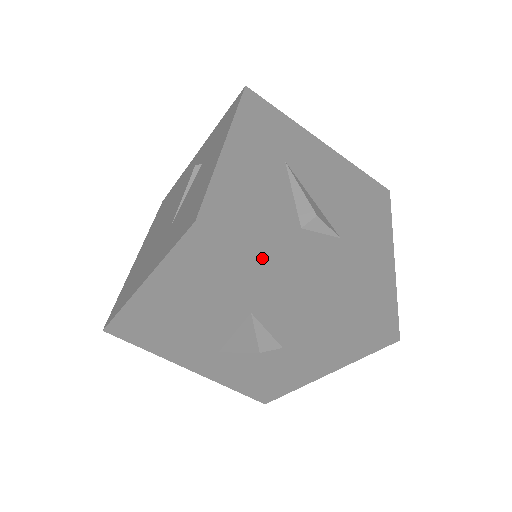
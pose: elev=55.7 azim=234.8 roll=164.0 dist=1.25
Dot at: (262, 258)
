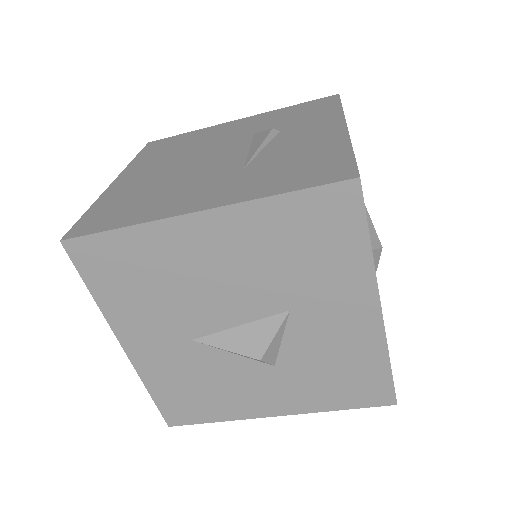
Dot at: occluded
